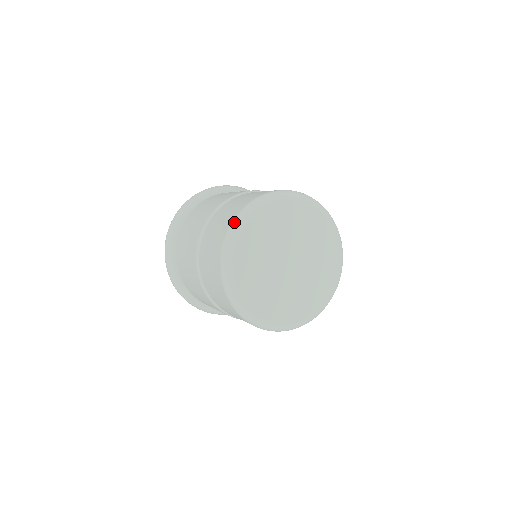
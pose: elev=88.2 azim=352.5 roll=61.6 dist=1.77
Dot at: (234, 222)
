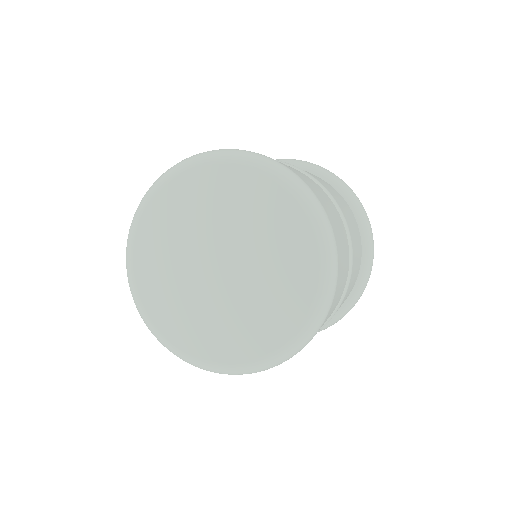
Dot at: occluded
